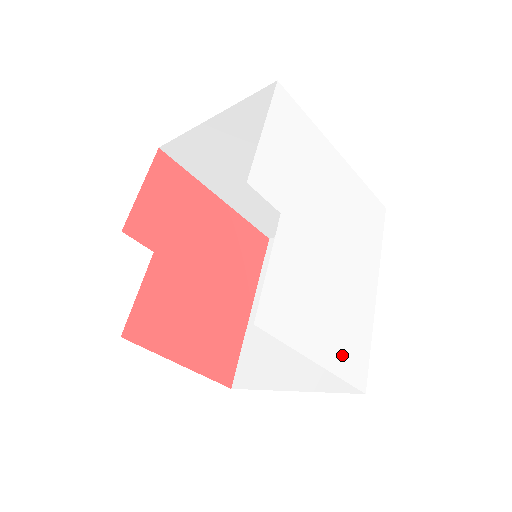
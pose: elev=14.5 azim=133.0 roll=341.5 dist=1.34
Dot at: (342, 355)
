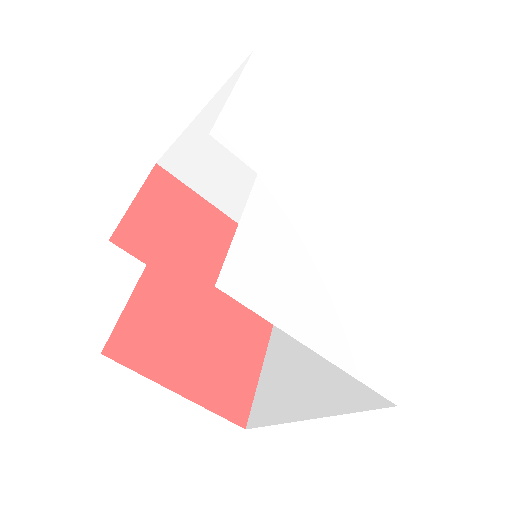
Dot at: (356, 349)
